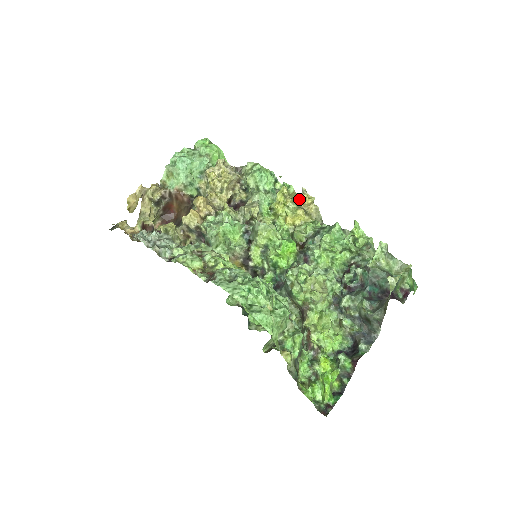
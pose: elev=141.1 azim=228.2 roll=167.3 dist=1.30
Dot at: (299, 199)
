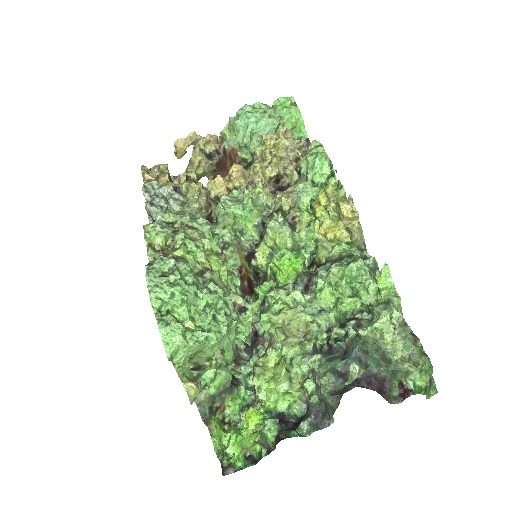
Dot at: (340, 208)
